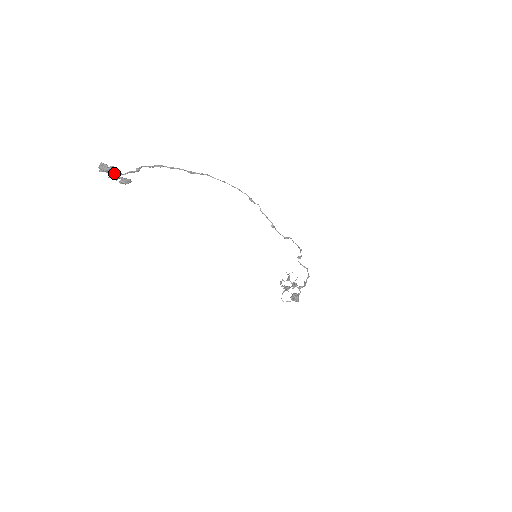
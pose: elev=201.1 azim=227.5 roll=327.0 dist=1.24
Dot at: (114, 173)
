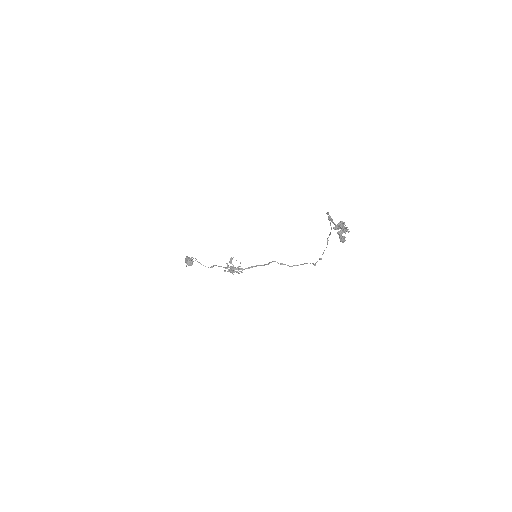
Dot at: (343, 232)
